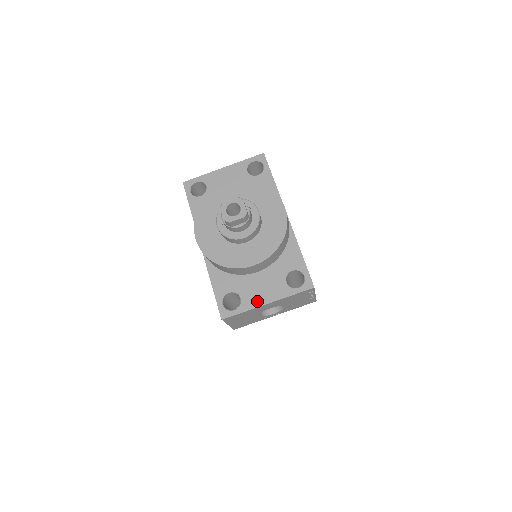
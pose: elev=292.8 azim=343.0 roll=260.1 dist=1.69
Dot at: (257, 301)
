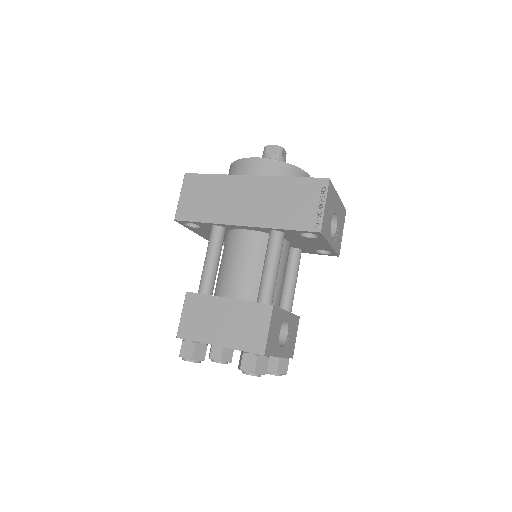
Dot at: occluded
